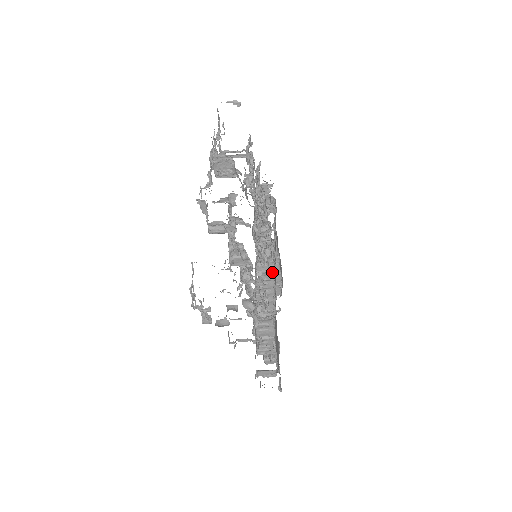
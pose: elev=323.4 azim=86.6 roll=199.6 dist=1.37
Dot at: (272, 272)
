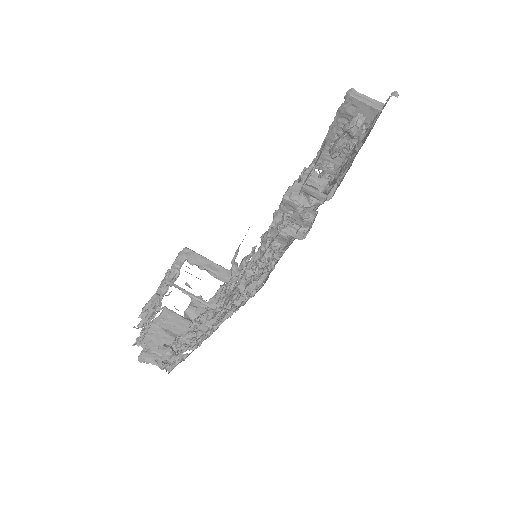
Dot at: (340, 158)
